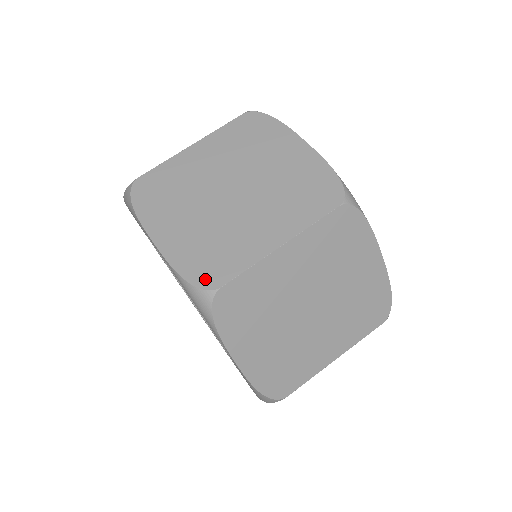
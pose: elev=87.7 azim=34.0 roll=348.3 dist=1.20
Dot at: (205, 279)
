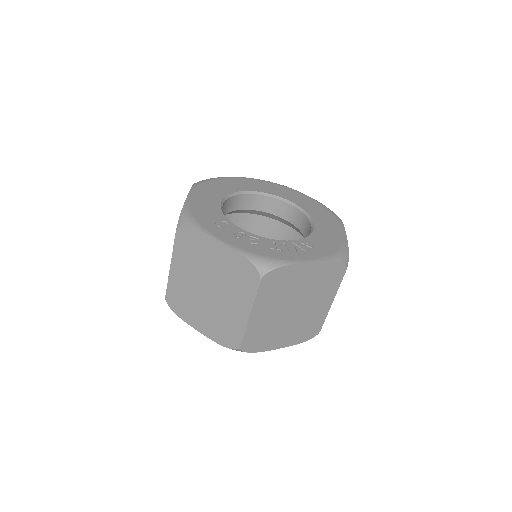
Dot at: (232, 344)
